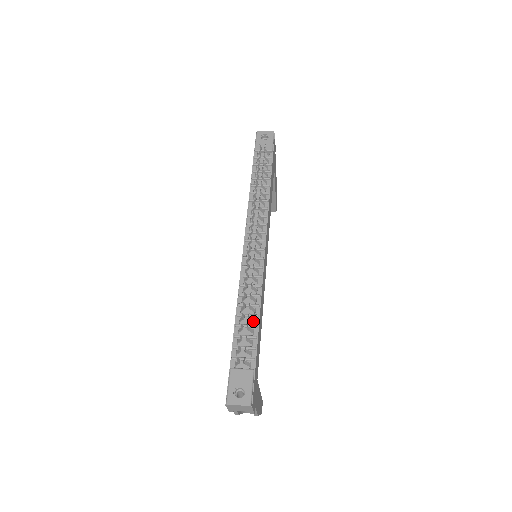
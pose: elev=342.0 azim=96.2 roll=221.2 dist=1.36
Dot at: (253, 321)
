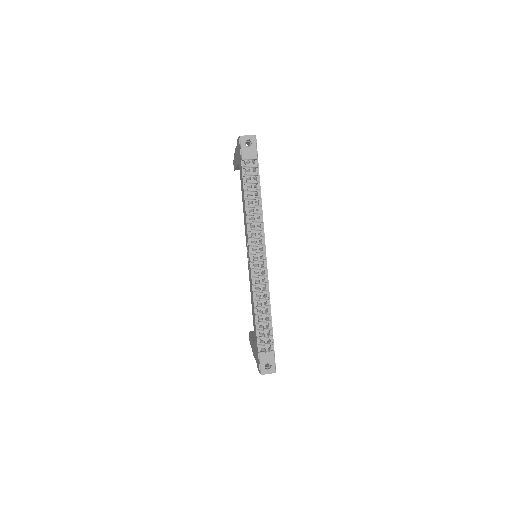
Dot at: (268, 318)
